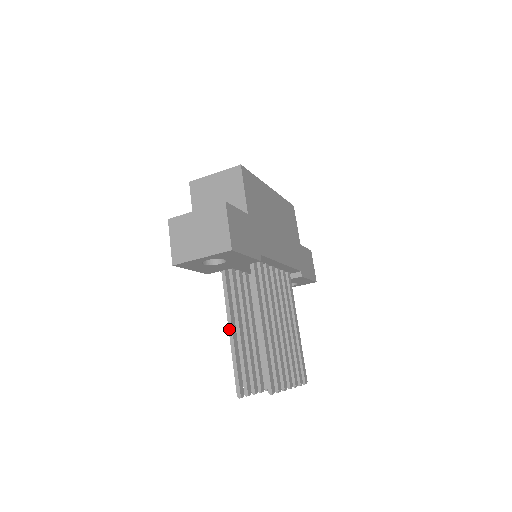
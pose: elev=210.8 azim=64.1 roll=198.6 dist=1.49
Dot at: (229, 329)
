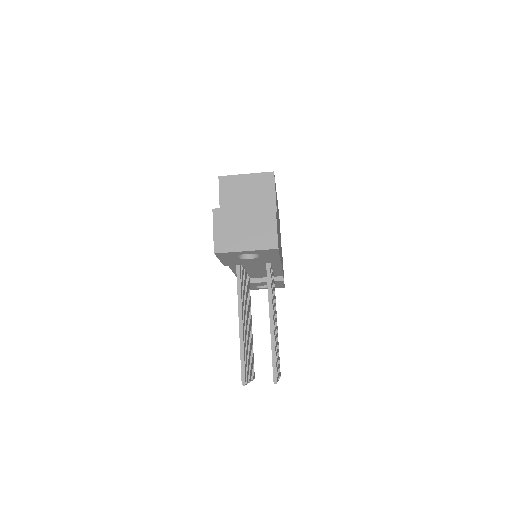
Dot at: (239, 320)
